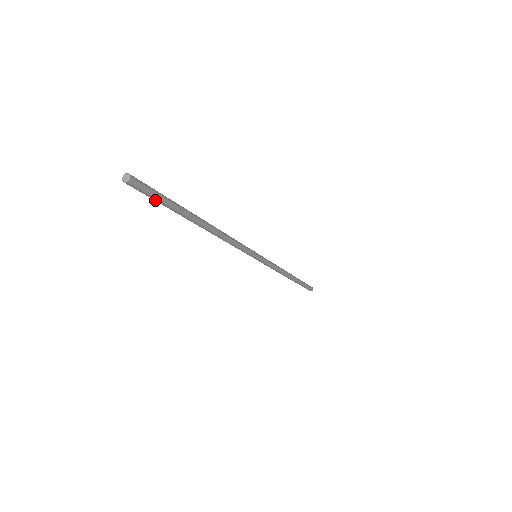
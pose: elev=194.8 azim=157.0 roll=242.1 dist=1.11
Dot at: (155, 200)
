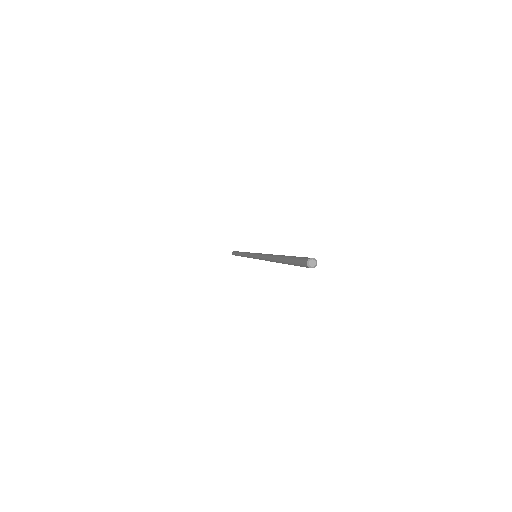
Dot at: occluded
